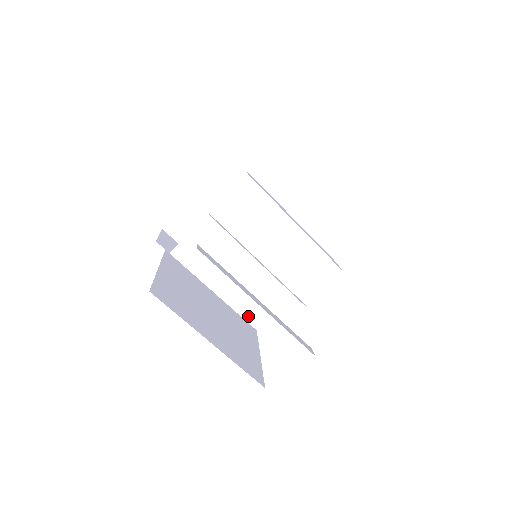
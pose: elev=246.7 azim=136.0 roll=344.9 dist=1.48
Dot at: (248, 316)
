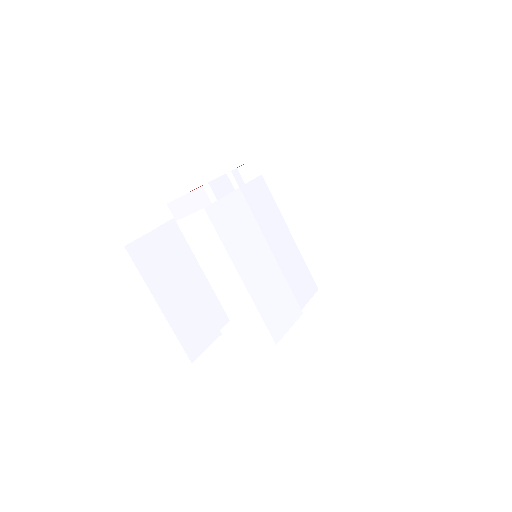
Dot at: (261, 308)
